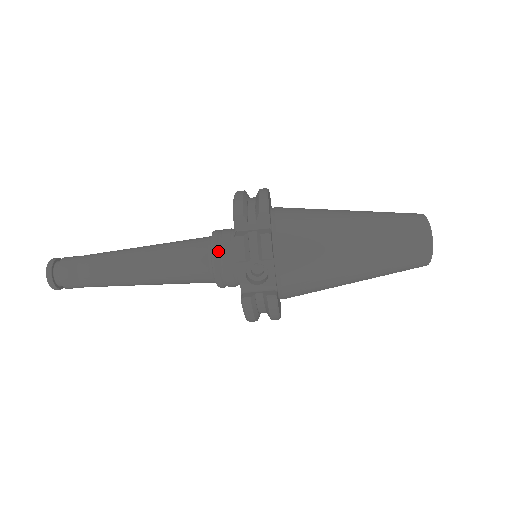
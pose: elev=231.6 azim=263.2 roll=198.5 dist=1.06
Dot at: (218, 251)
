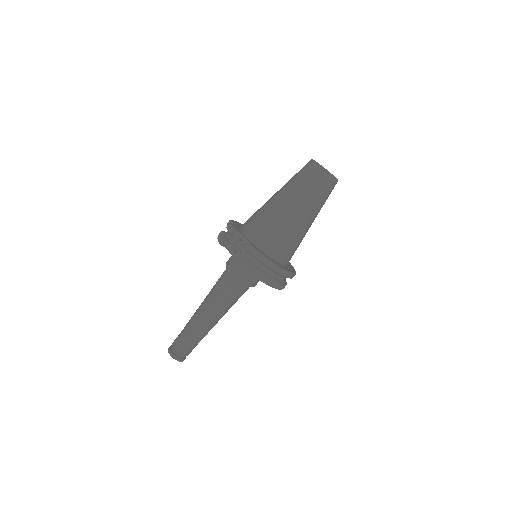
Dot at: (228, 263)
